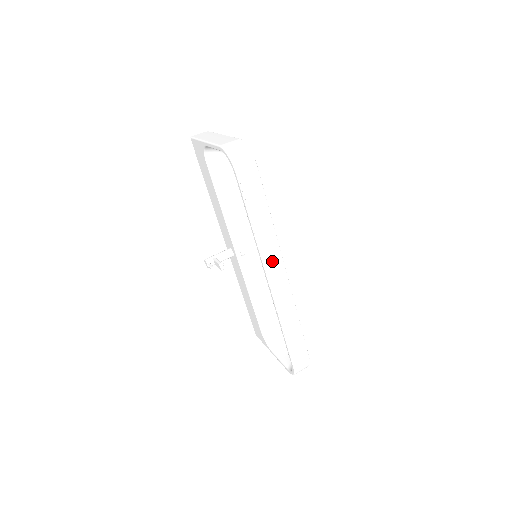
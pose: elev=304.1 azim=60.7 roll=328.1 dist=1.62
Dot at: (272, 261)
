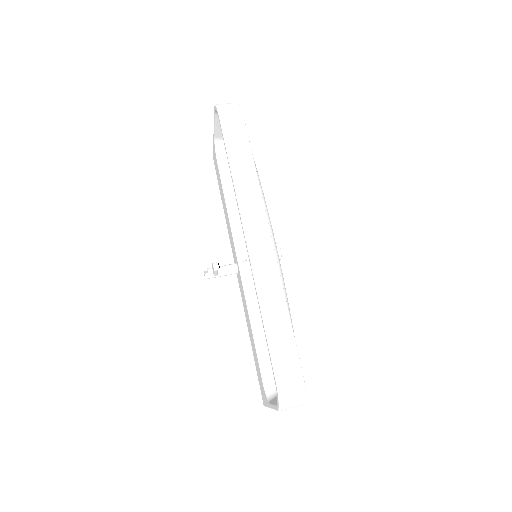
Dot at: (252, 212)
